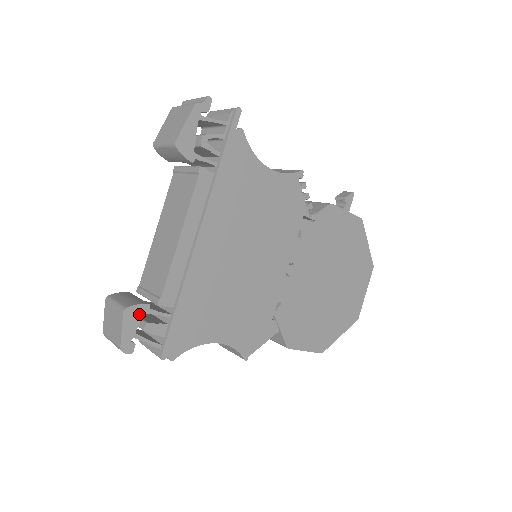
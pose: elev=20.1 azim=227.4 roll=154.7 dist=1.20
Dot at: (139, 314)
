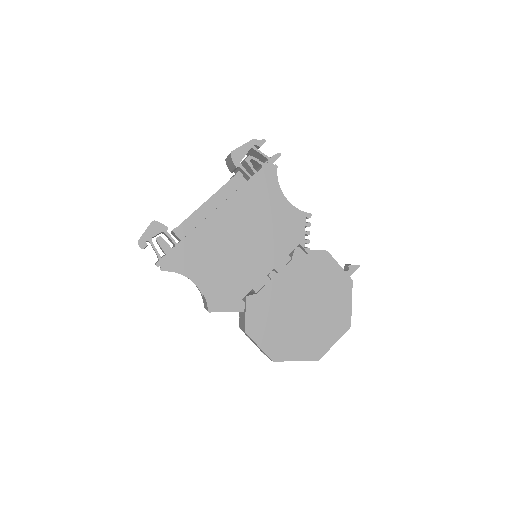
Dot at: (159, 229)
